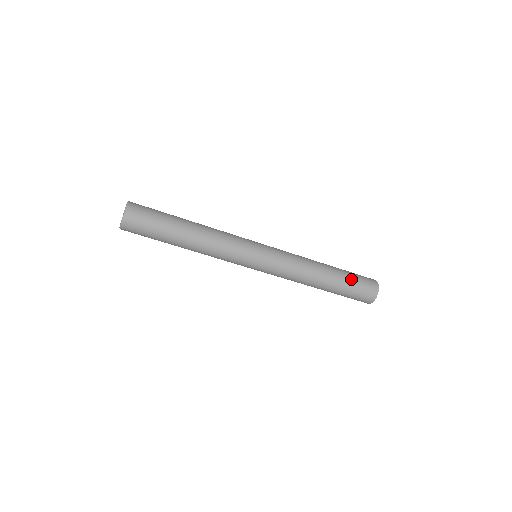
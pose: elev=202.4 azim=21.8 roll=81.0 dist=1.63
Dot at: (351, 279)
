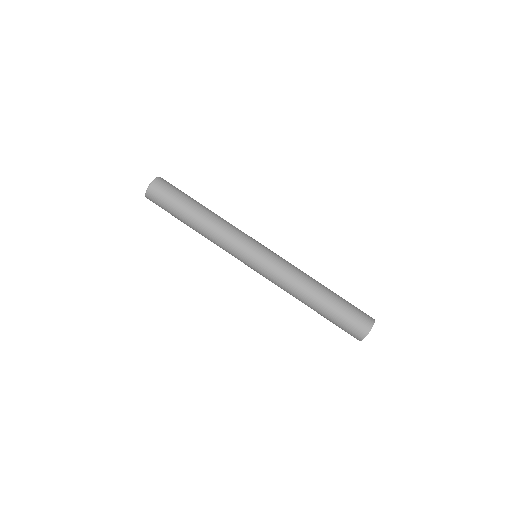
Dot at: (343, 307)
